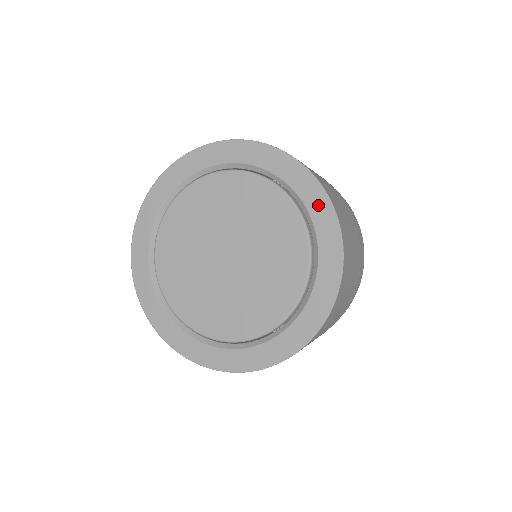
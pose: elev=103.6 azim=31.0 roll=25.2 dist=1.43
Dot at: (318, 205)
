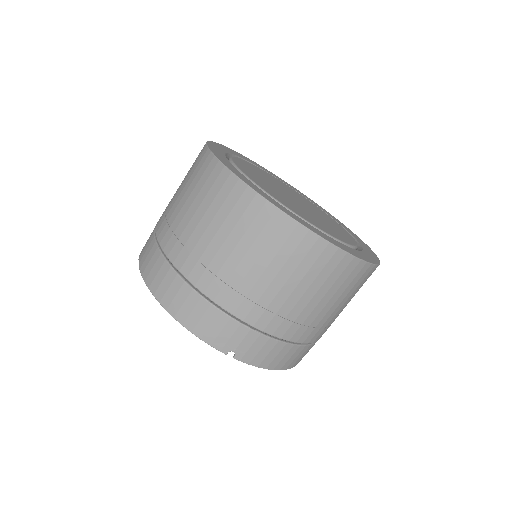
Dot at: (368, 248)
